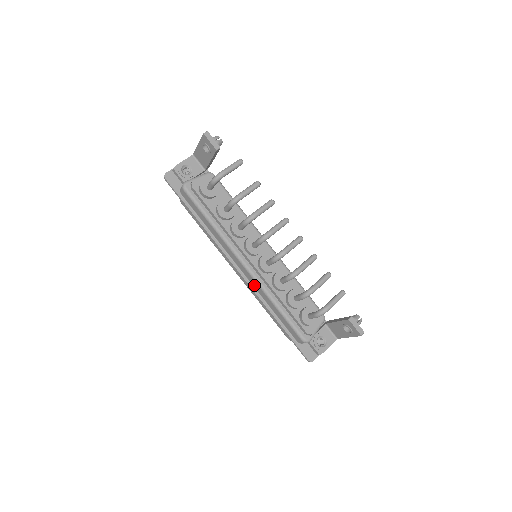
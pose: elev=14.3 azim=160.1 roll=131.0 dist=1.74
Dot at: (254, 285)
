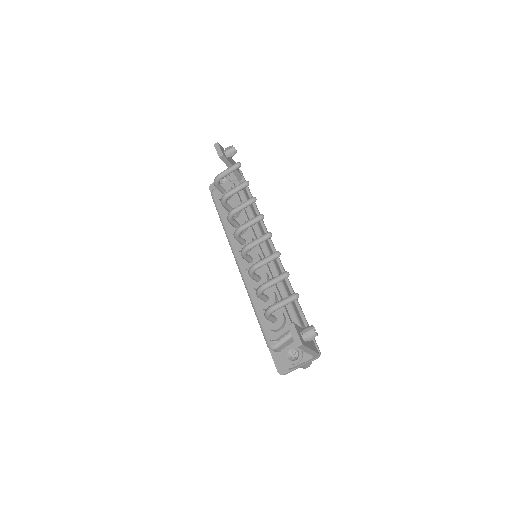
Dot at: occluded
